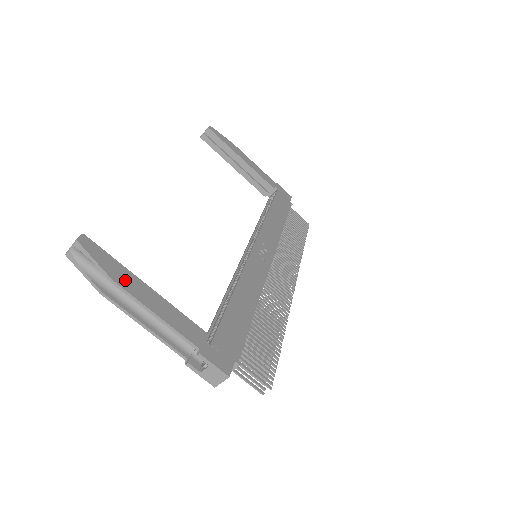
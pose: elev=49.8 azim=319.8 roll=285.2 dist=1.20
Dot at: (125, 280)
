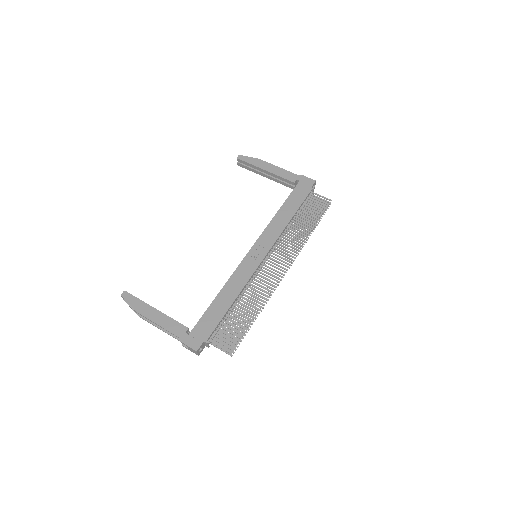
Dot at: (143, 310)
